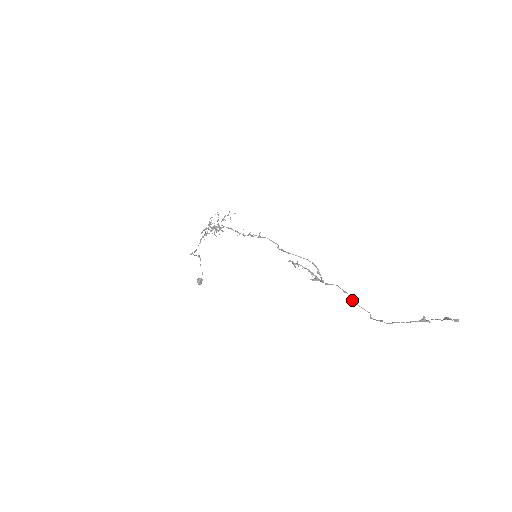
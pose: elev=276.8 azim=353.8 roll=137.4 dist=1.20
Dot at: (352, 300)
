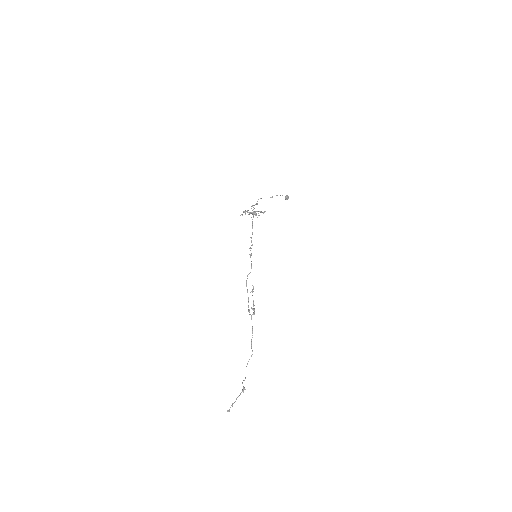
Dot at: (251, 340)
